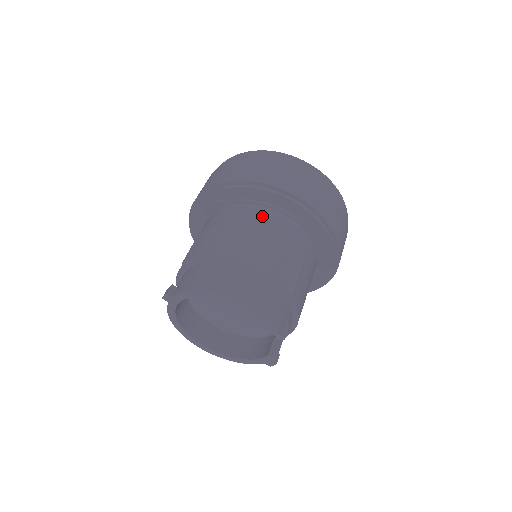
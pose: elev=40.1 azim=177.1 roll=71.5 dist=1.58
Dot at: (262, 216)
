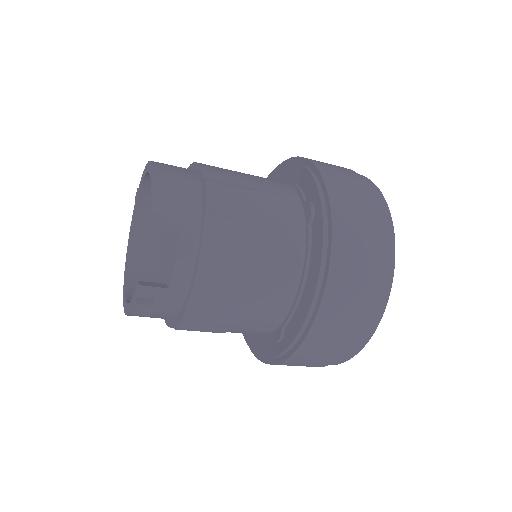
Dot at: occluded
